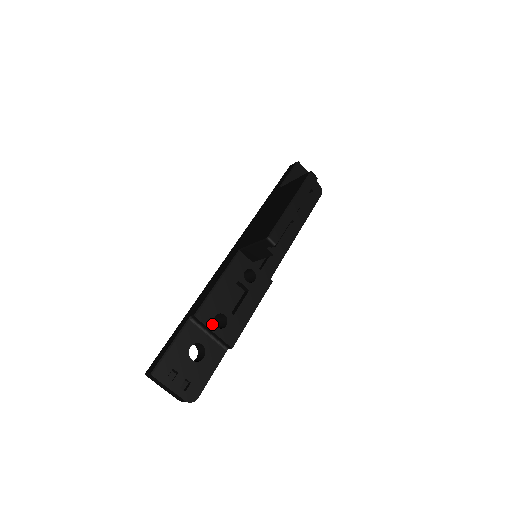
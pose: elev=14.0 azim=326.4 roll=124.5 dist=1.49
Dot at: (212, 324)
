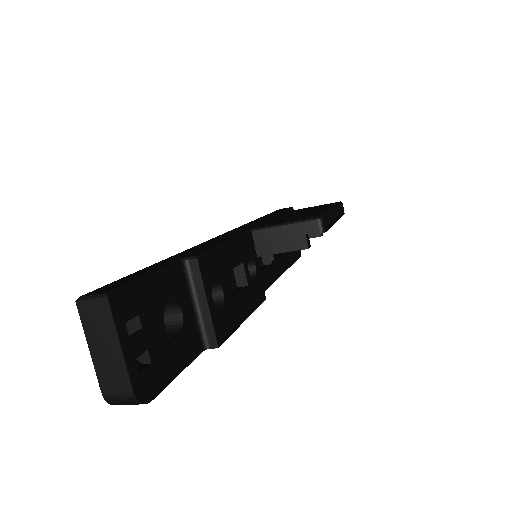
Dot at: (209, 289)
